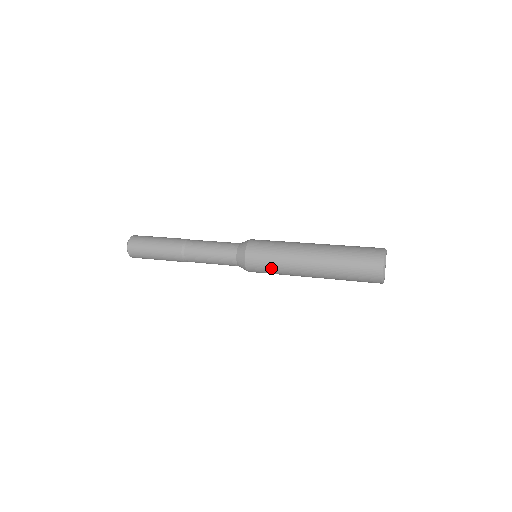
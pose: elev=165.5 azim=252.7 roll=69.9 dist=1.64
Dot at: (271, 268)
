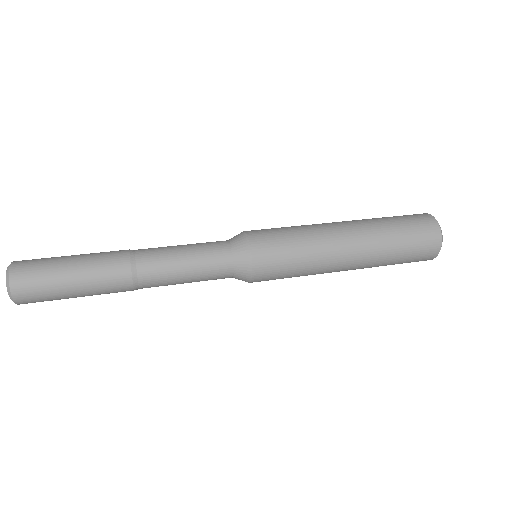
Dot at: occluded
